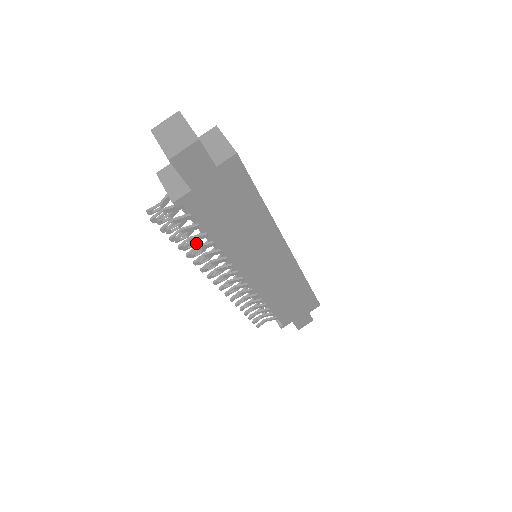
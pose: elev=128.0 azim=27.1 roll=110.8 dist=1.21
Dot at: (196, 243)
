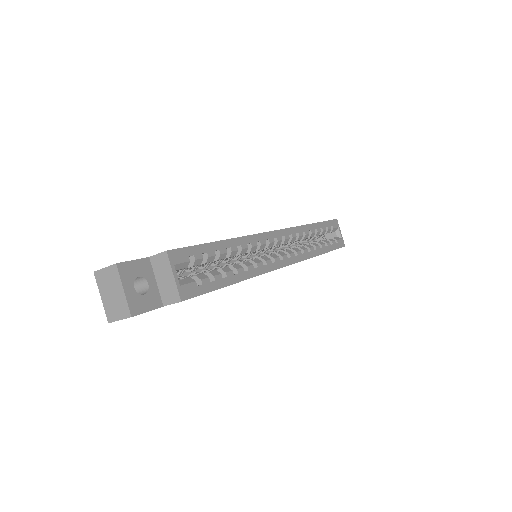
Dot at: occluded
